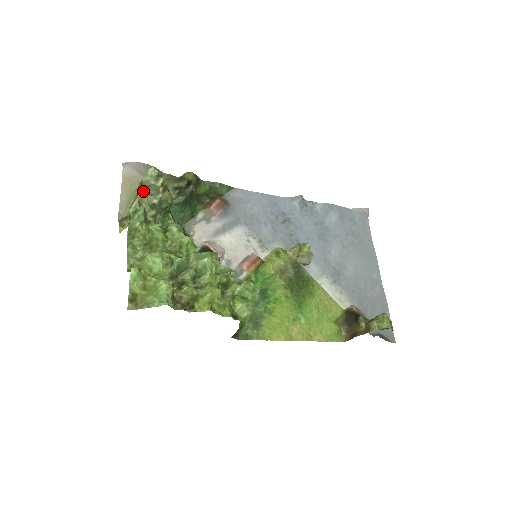
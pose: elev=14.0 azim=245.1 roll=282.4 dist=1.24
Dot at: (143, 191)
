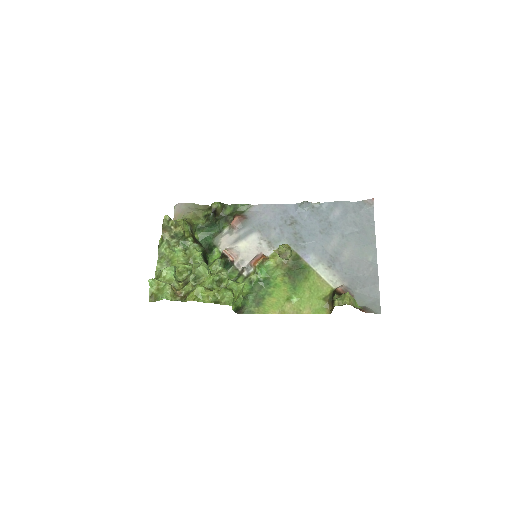
Dot at: (164, 230)
